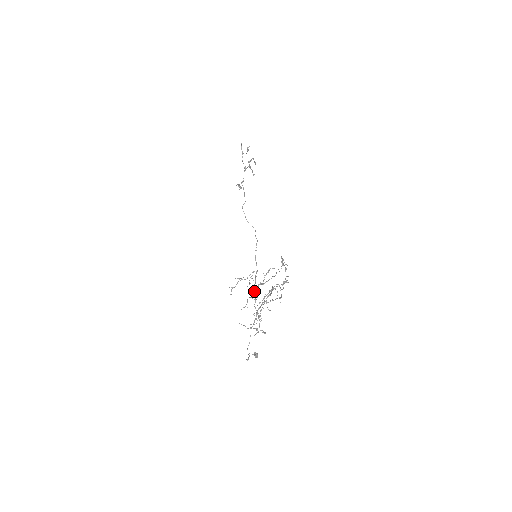
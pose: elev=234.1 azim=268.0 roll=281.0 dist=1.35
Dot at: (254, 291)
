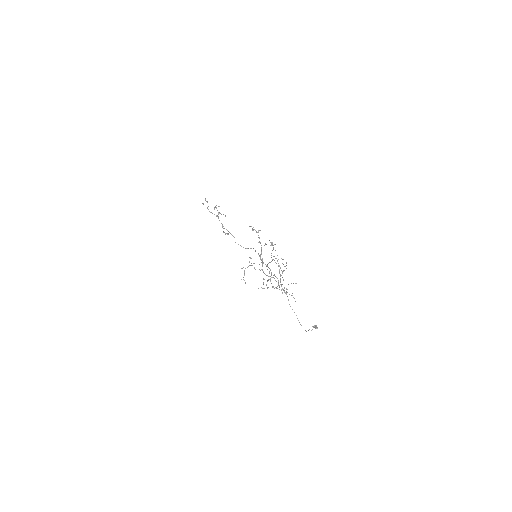
Dot at: (263, 272)
